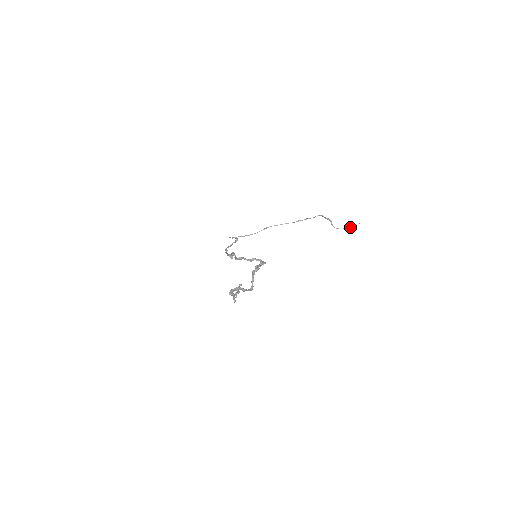
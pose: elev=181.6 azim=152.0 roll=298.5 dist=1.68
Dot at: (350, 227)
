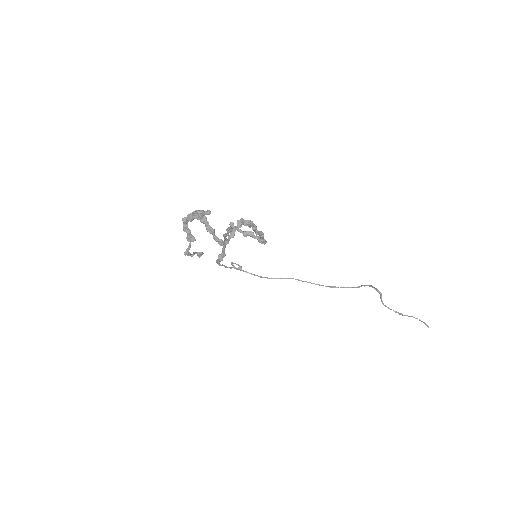
Dot at: (407, 315)
